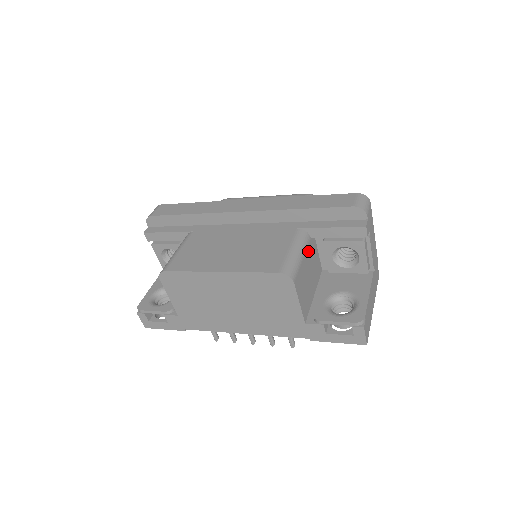
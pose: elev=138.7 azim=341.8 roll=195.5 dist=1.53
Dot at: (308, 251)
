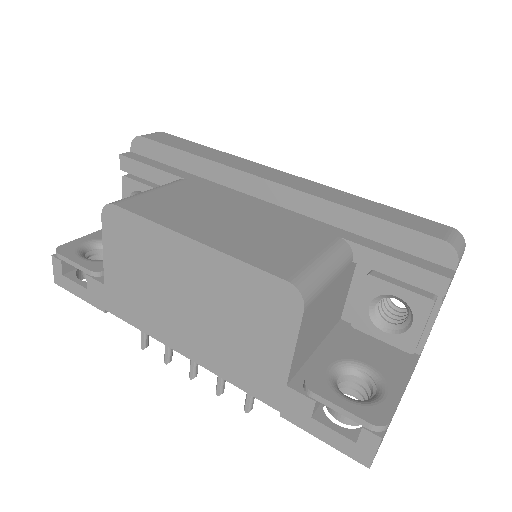
Dot at: (341, 277)
